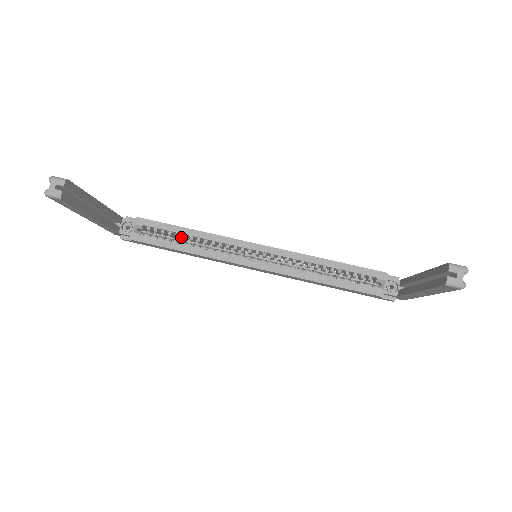
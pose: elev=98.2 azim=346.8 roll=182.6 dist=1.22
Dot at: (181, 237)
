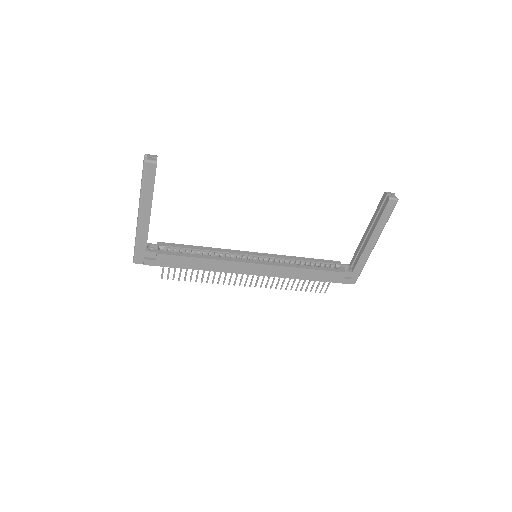
Dot at: occluded
